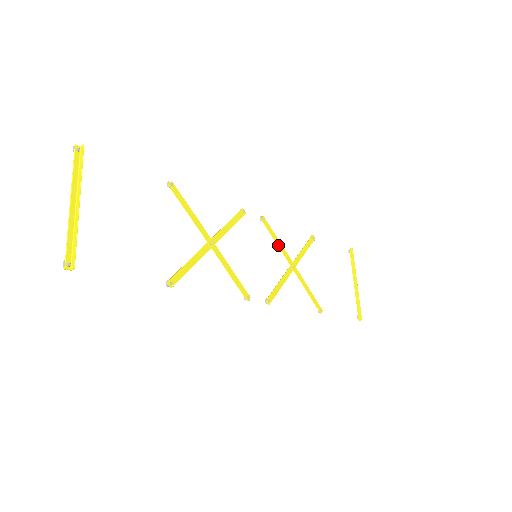
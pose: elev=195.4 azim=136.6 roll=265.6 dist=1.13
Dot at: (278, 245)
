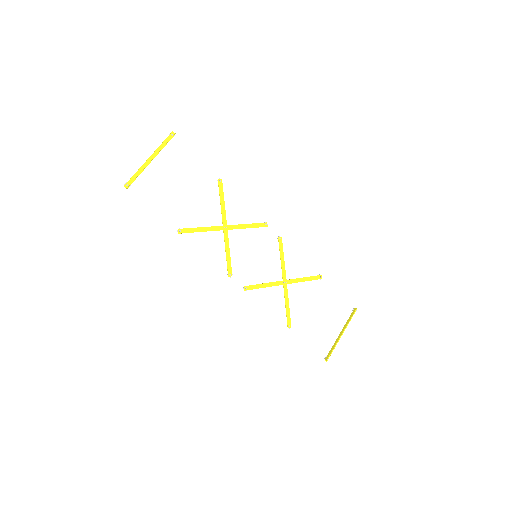
Dot at: (281, 261)
